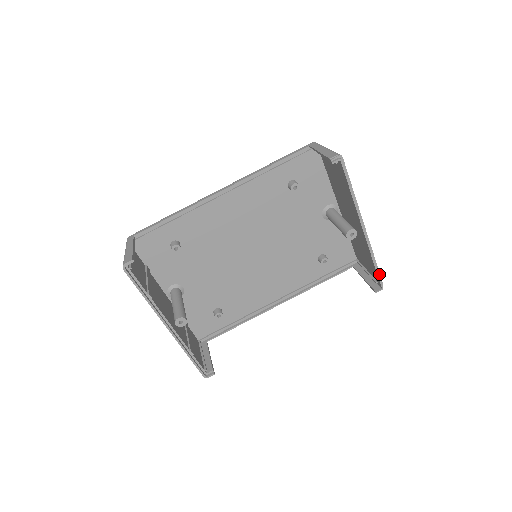
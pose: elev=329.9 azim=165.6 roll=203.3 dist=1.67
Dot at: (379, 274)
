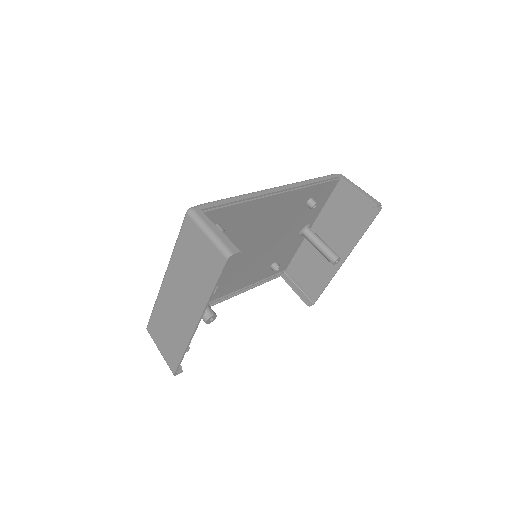
Dot at: (320, 293)
